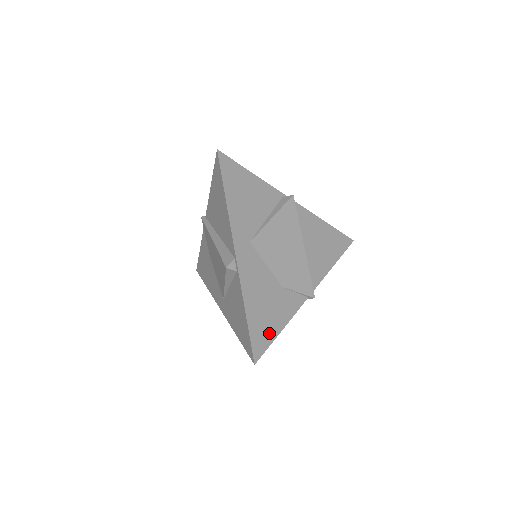
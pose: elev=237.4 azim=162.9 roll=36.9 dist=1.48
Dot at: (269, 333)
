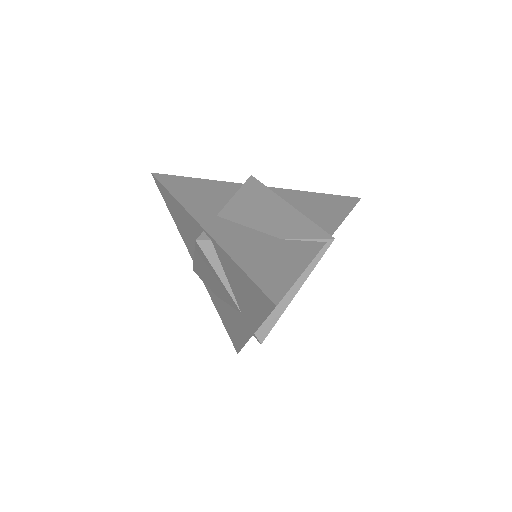
Dot at: (284, 276)
